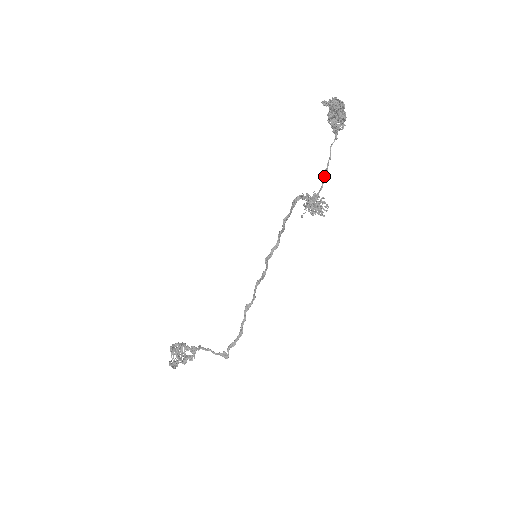
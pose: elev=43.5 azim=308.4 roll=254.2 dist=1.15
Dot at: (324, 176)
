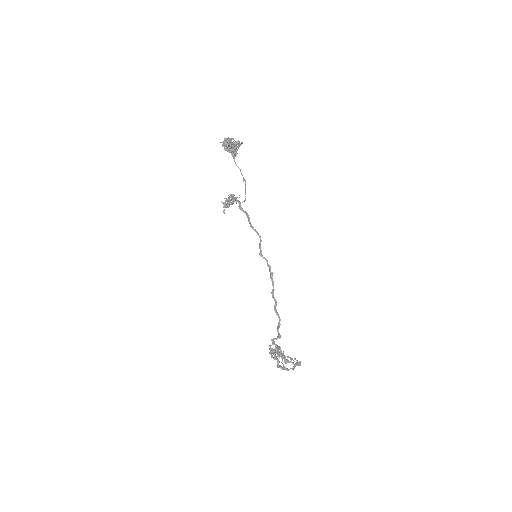
Dot at: (245, 182)
